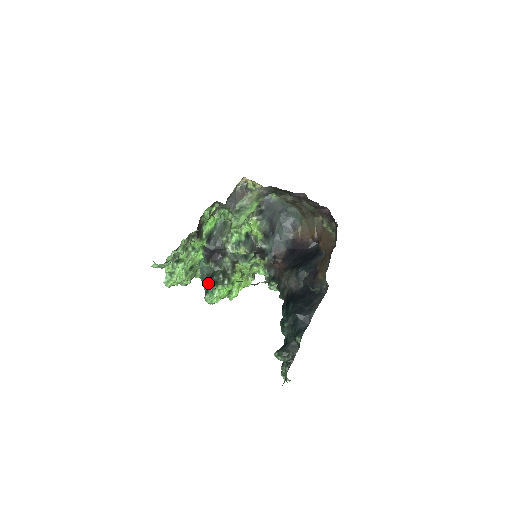
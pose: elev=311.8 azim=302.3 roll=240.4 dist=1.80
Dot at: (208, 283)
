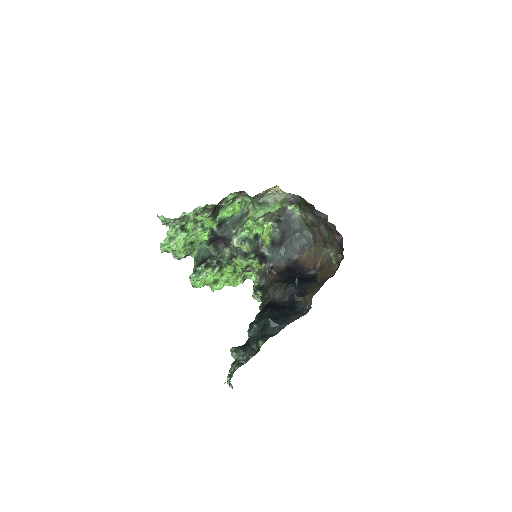
Dot at: (200, 264)
